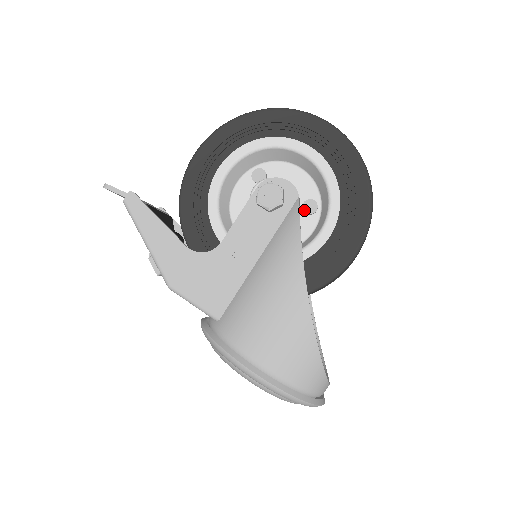
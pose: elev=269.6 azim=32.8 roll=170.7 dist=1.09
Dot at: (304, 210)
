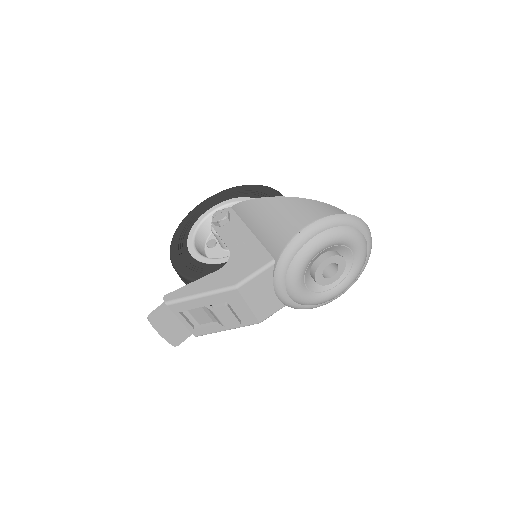
Dot at: occluded
